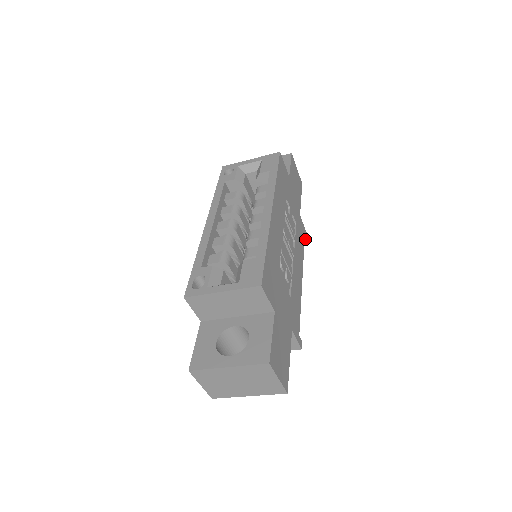
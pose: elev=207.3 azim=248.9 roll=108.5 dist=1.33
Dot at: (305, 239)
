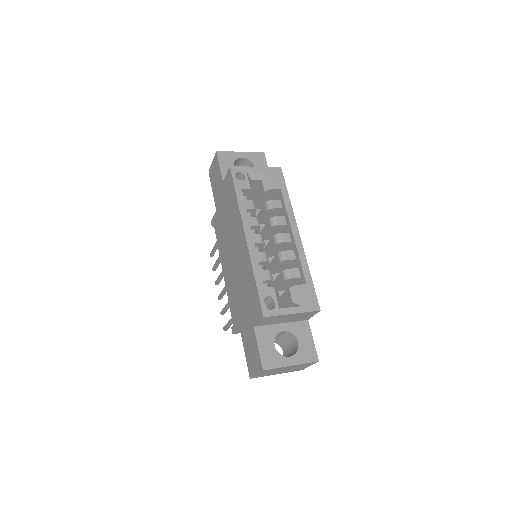
Dot at: occluded
